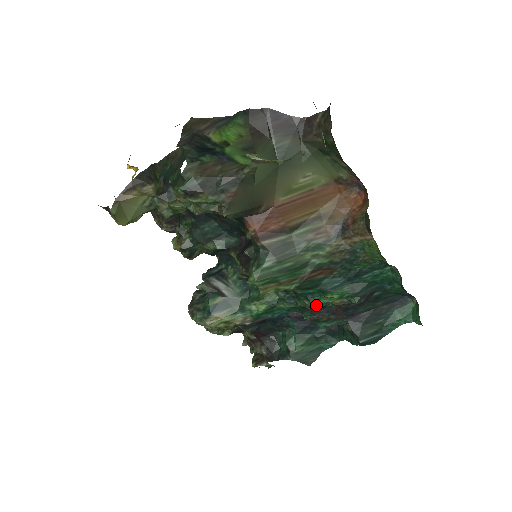
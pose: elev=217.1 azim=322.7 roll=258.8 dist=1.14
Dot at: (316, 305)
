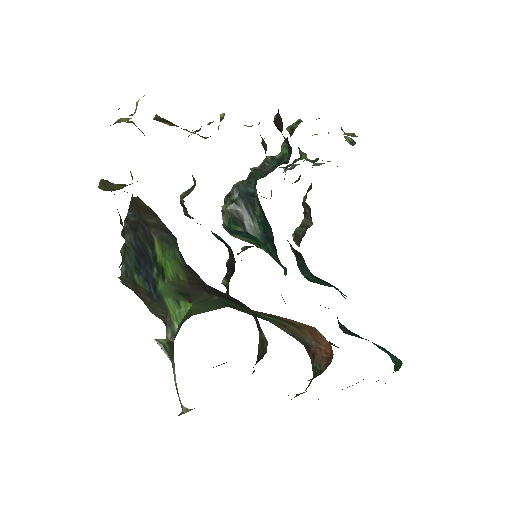
Dot at: occluded
